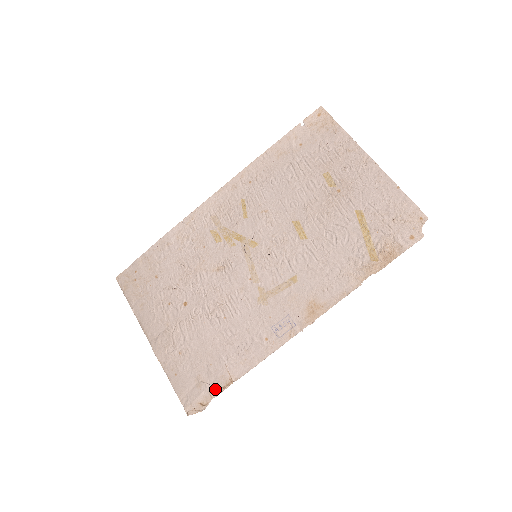
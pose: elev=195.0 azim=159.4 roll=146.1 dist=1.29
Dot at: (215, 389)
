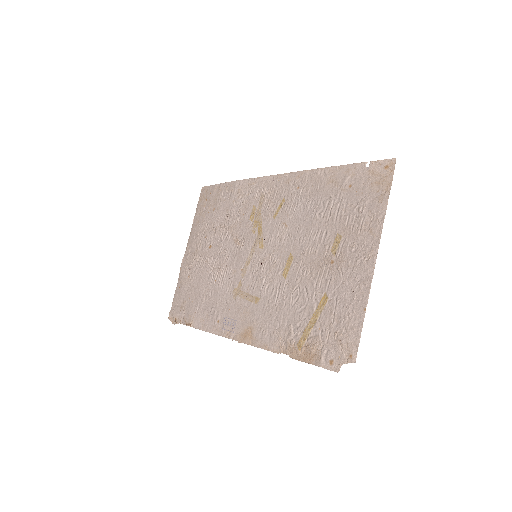
Dot at: (184, 319)
